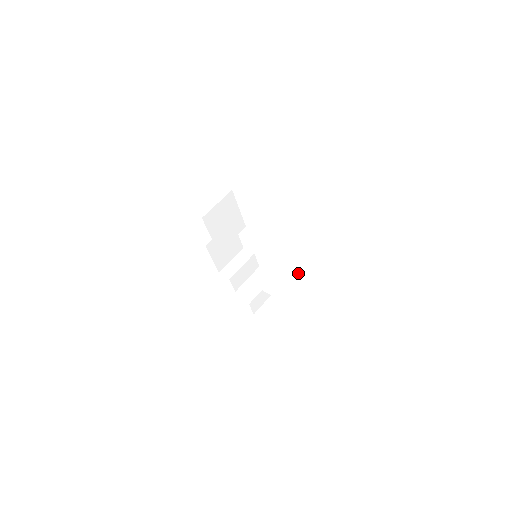
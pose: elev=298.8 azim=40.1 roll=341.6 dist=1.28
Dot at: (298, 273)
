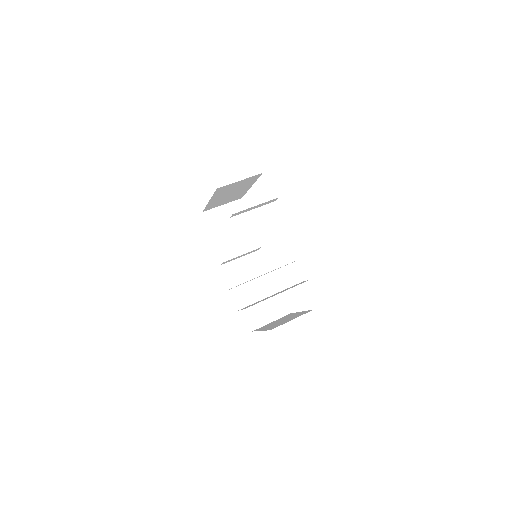
Dot at: occluded
